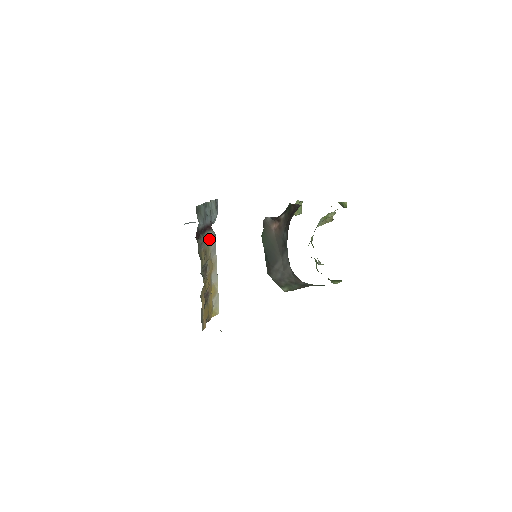
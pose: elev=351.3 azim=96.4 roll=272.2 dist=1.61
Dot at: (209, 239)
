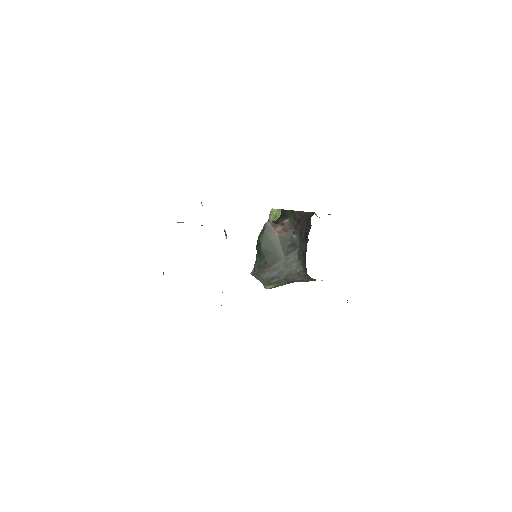
Dot at: (226, 238)
